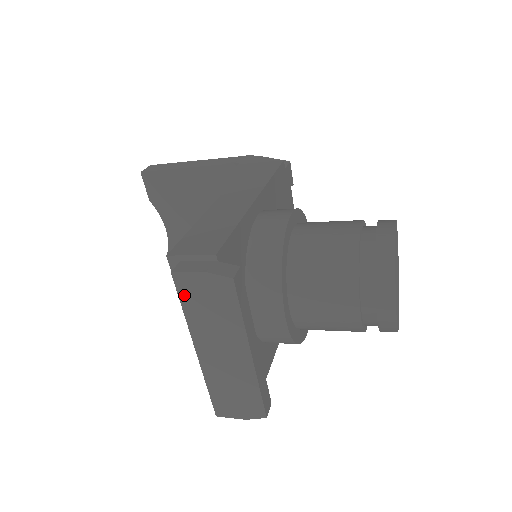
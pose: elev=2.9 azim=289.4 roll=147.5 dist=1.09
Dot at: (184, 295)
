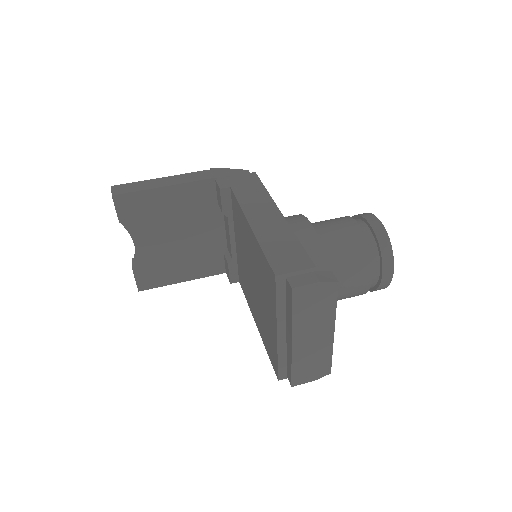
Dot at: (297, 303)
